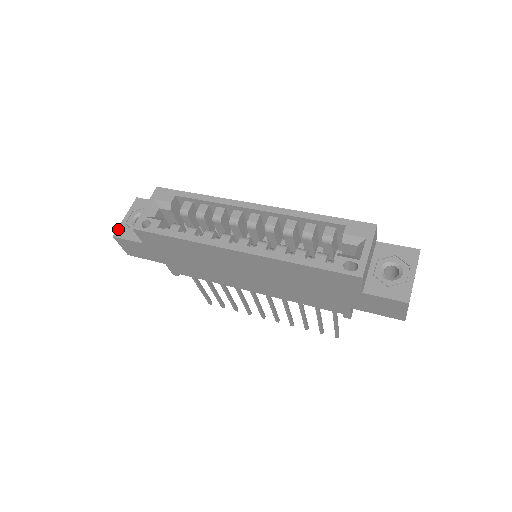
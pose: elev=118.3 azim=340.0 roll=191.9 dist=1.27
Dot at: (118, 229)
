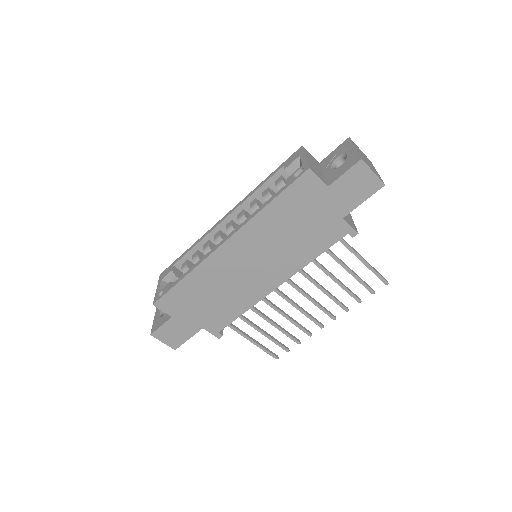
Dot at: (152, 328)
